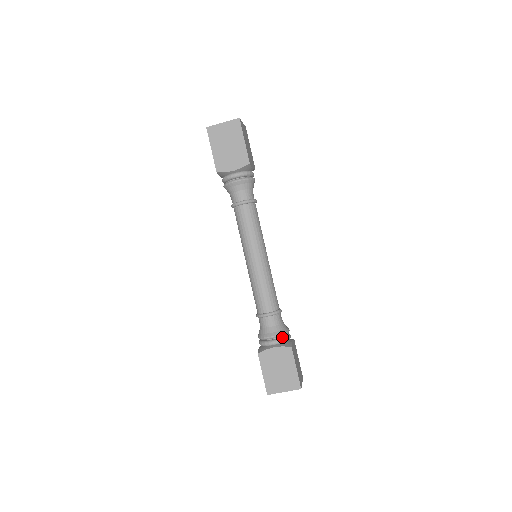
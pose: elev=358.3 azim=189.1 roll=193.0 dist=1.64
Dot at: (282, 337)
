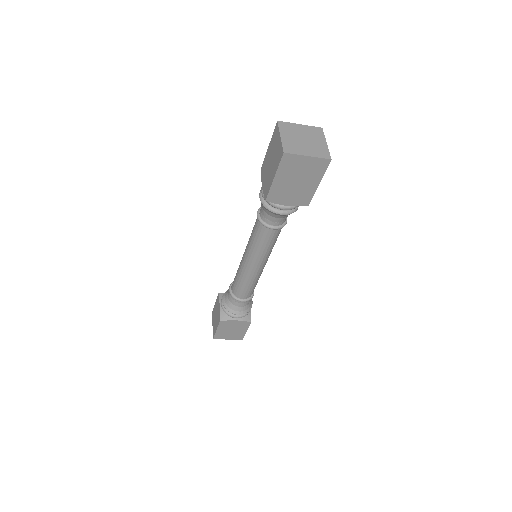
Dot at: (246, 313)
